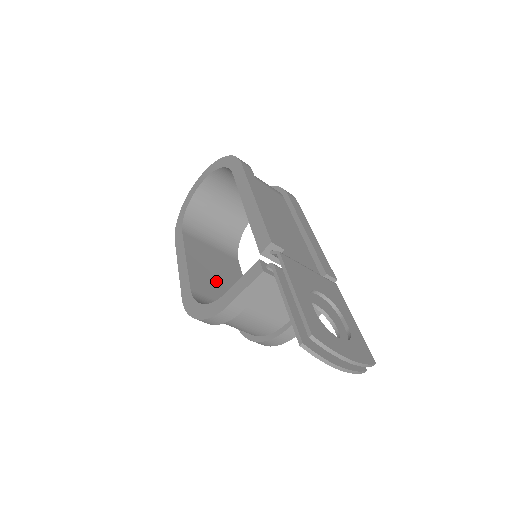
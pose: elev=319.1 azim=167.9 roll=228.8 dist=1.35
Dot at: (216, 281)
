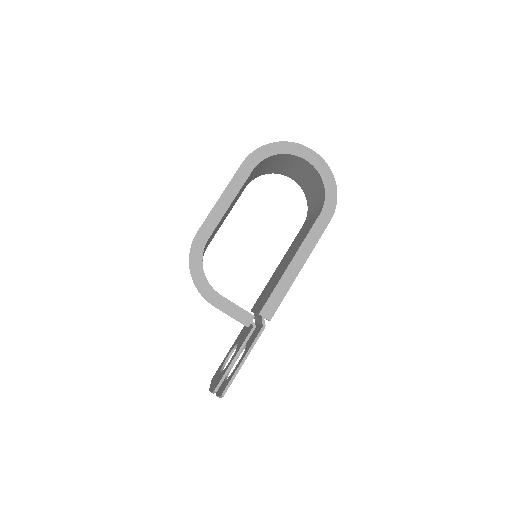
Dot at: occluded
